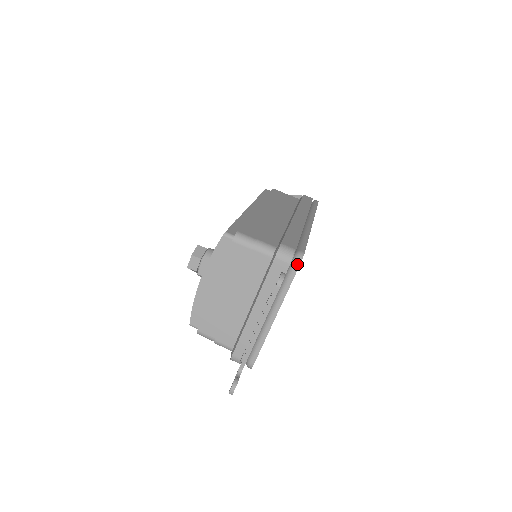
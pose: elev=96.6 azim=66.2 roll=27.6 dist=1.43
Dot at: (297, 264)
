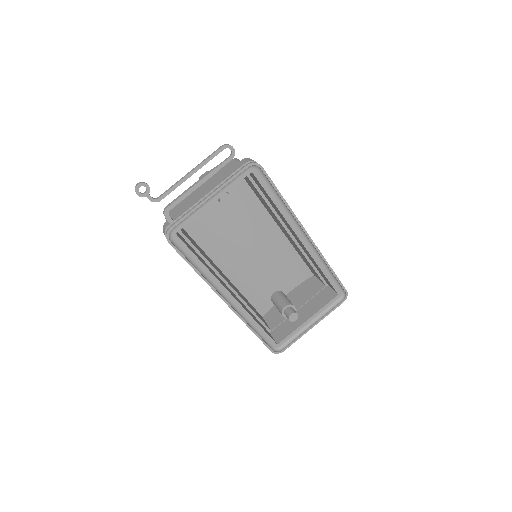
Dot at: (250, 163)
